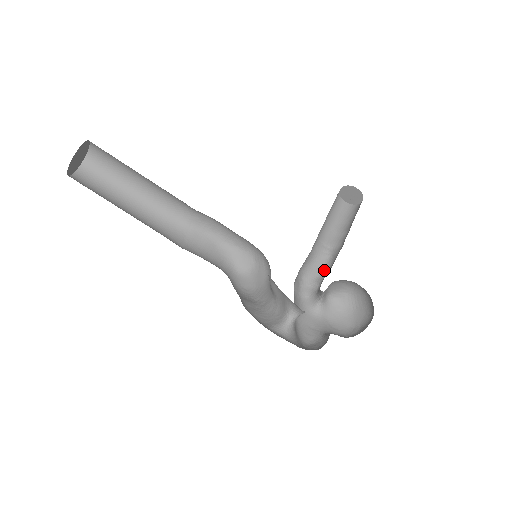
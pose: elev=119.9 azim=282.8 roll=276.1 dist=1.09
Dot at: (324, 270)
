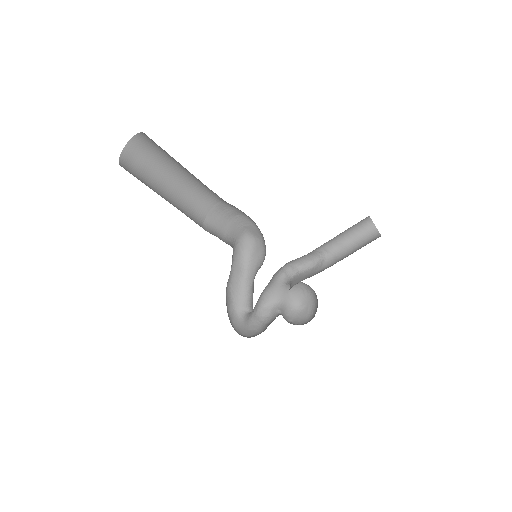
Dot at: (309, 264)
